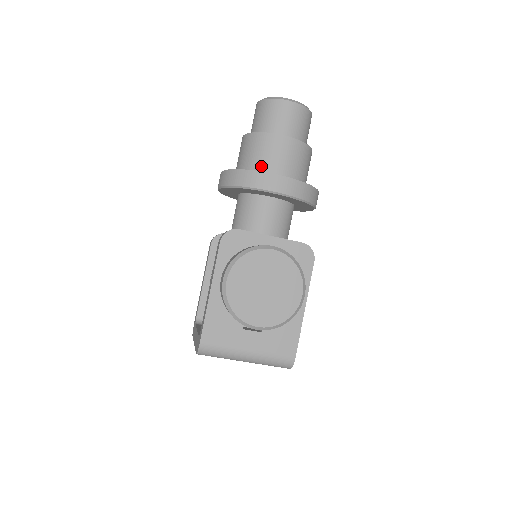
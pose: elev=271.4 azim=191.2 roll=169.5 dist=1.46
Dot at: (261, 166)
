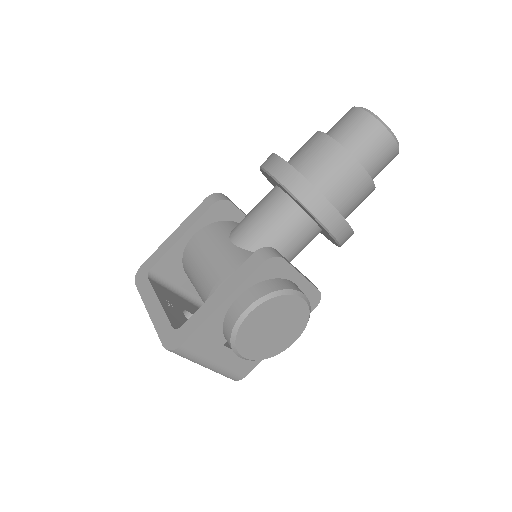
Dot at: (332, 192)
